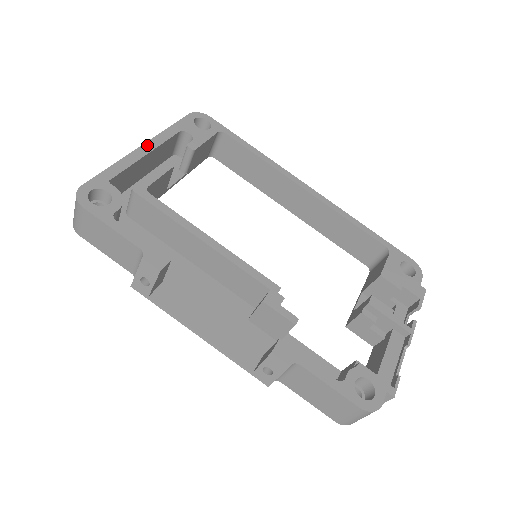
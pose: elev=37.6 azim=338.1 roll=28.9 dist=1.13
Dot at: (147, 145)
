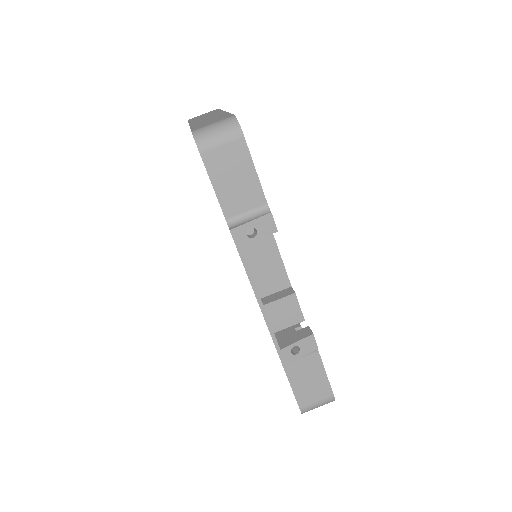
Dot at: occluded
